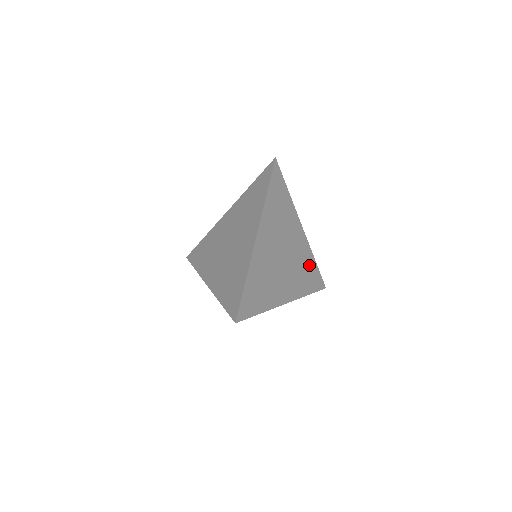
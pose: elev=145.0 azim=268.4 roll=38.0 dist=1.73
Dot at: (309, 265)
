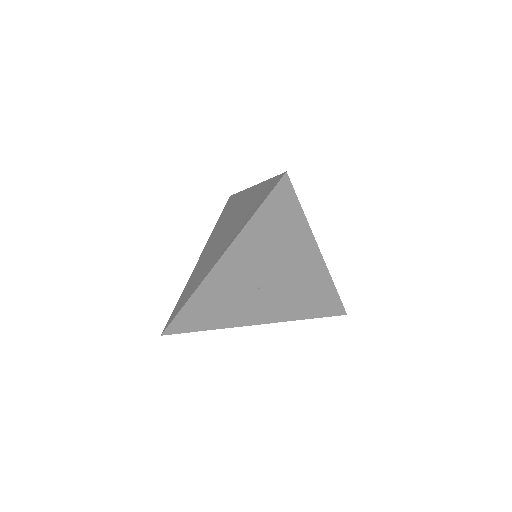
Dot at: occluded
